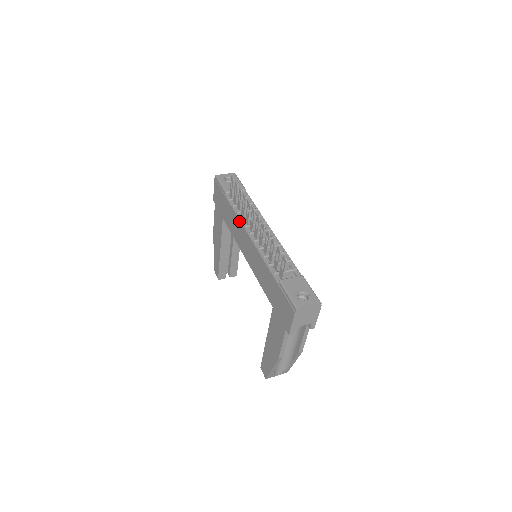
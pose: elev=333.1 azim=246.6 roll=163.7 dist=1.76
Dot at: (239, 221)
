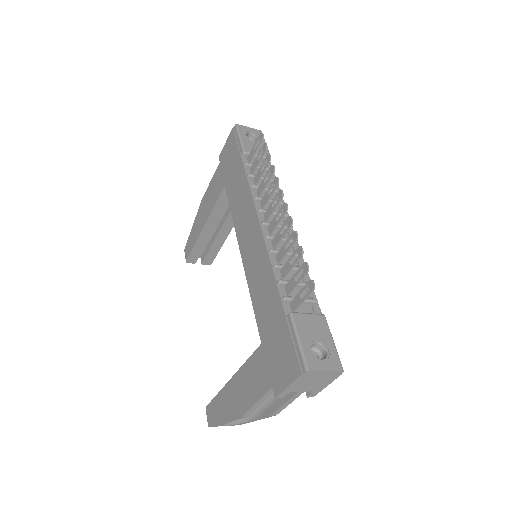
Dot at: (251, 199)
